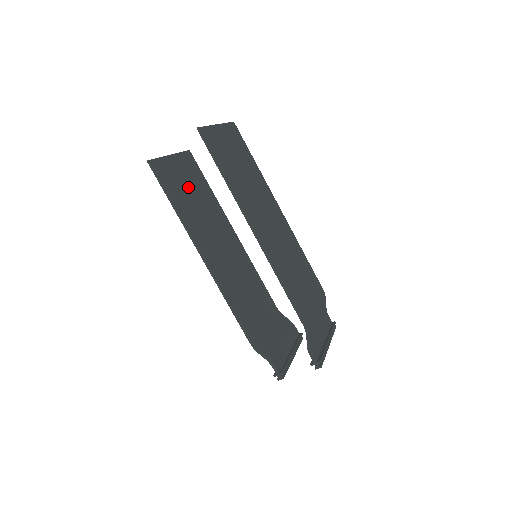
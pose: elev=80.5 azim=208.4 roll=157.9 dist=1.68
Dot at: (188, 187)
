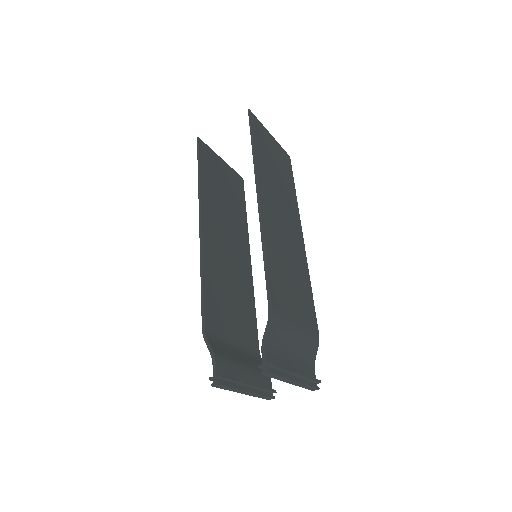
Dot at: (223, 185)
